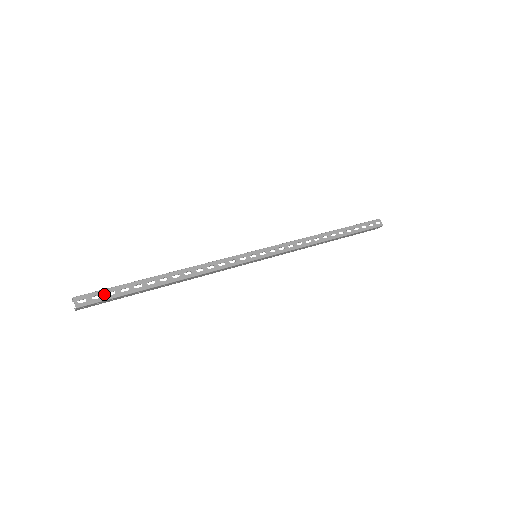
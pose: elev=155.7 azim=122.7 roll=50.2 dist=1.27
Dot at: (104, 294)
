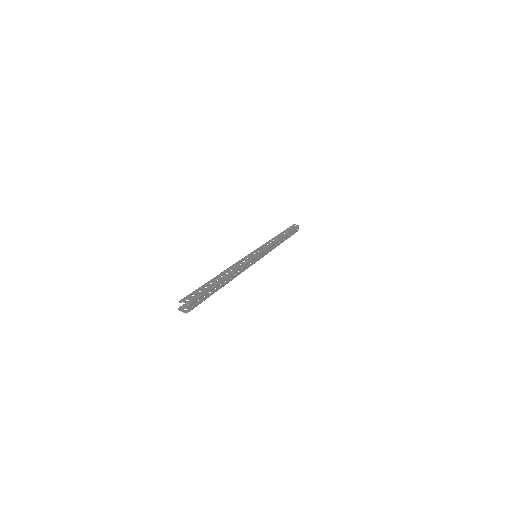
Dot at: (201, 299)
